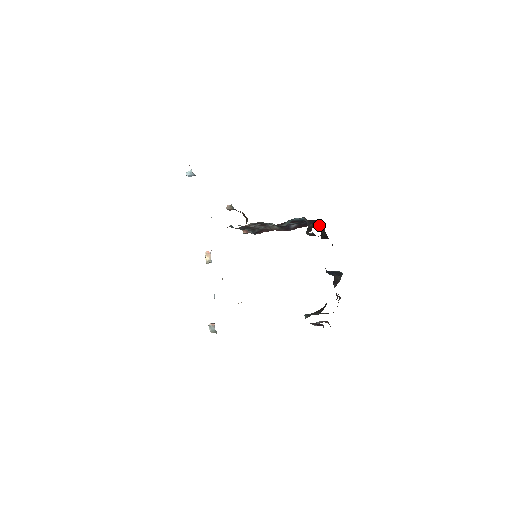
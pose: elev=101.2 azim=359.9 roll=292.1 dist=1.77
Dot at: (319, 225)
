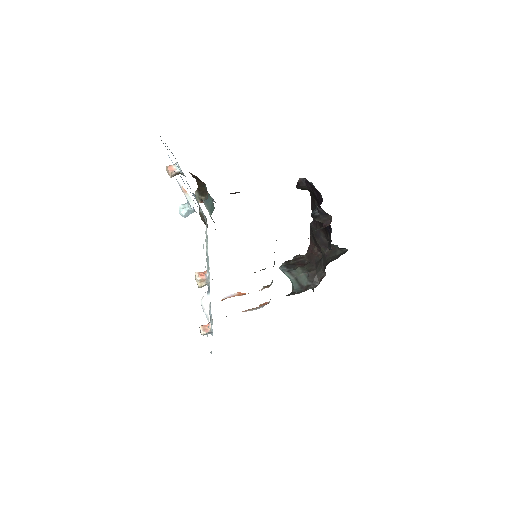
Dot at: occluded
